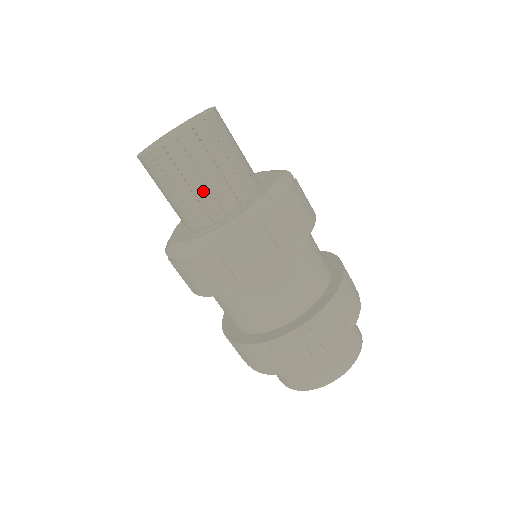
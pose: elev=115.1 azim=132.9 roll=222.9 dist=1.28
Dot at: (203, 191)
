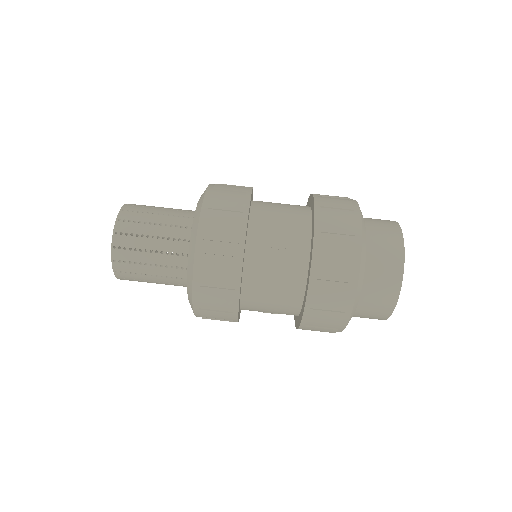
Dot at: (160, 259)
